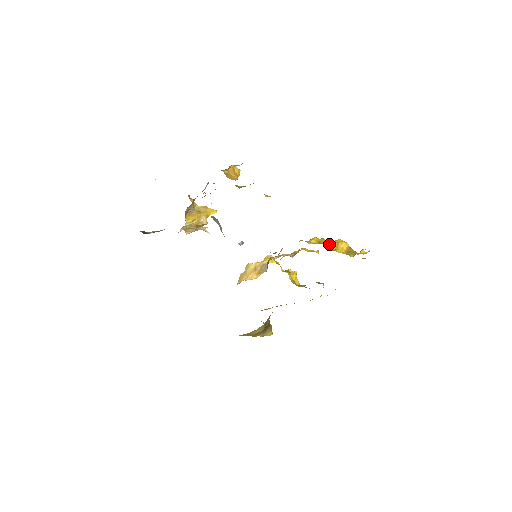
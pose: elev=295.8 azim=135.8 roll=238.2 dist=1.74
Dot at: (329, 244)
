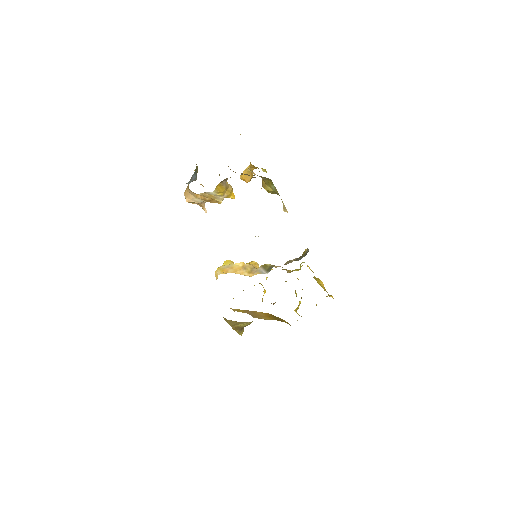
Dot at: occluded
